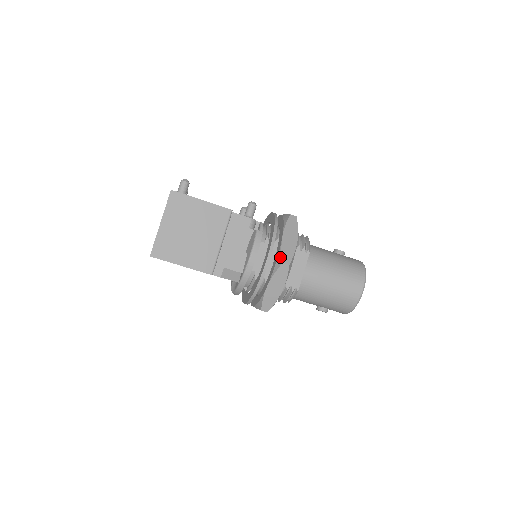
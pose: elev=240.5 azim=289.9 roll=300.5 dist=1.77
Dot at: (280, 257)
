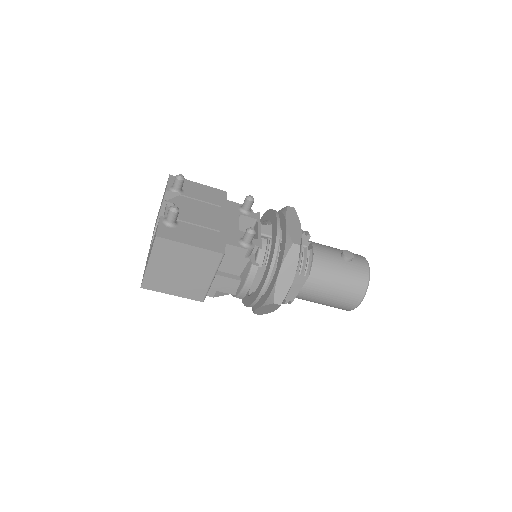
Dot at: (272, 296)
